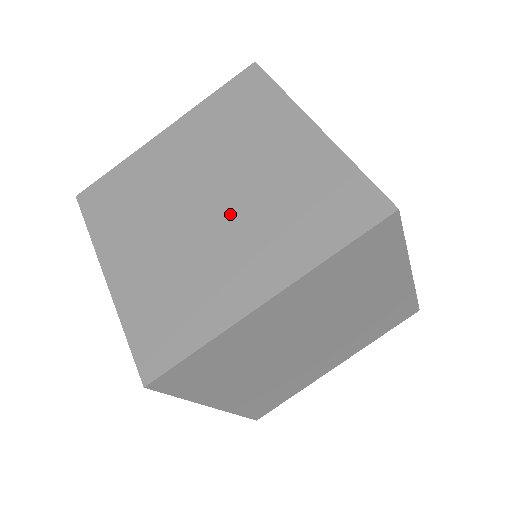
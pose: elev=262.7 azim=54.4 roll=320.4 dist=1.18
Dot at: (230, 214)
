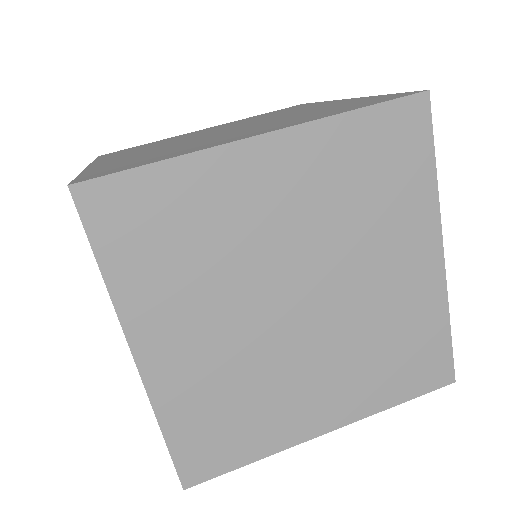
Dot at: (245, 127)
